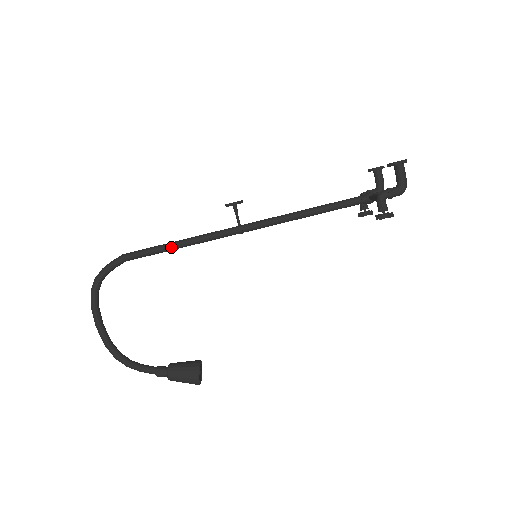
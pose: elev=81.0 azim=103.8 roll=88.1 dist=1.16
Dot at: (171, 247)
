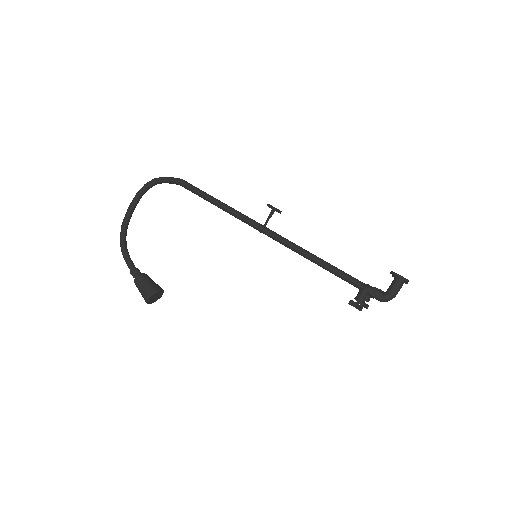
Dot at: (211, 200)
